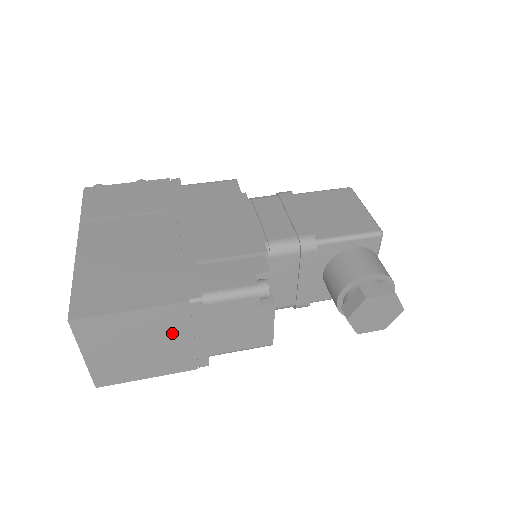
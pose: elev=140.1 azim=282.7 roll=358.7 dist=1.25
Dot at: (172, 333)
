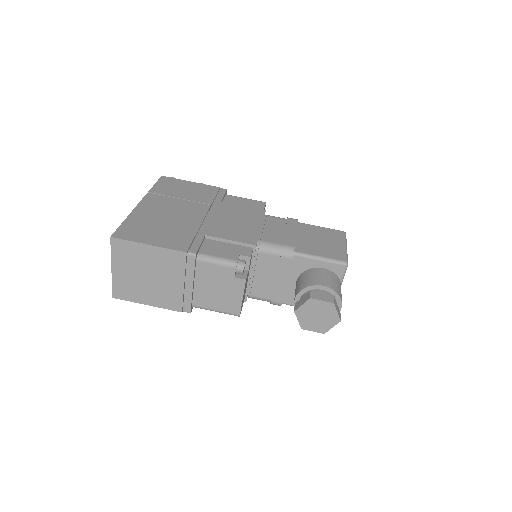
Dot at: (171, 274)
